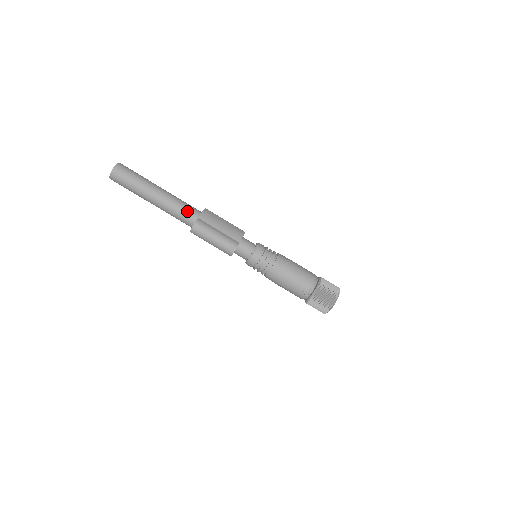
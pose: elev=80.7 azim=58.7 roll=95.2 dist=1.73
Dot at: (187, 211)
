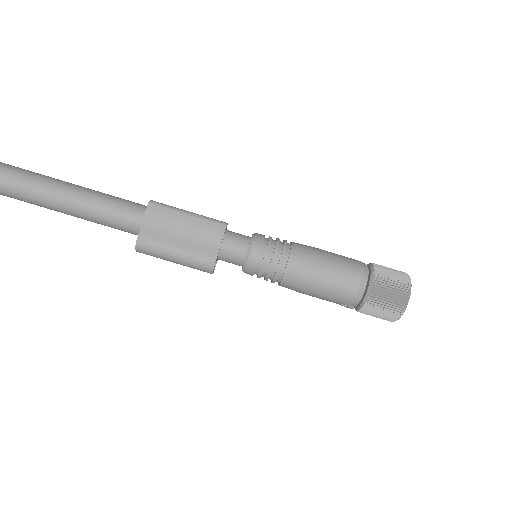
Dot at: (120, 222)
